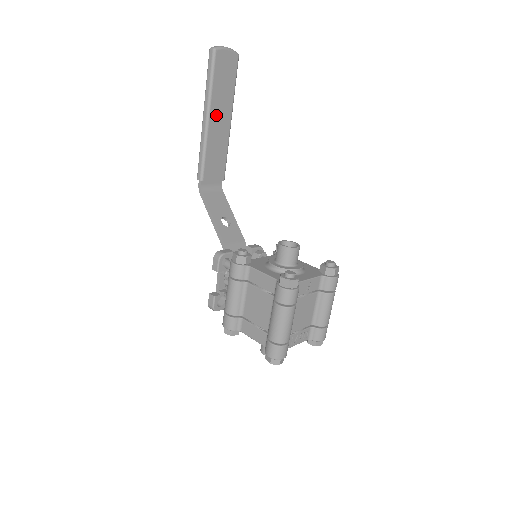
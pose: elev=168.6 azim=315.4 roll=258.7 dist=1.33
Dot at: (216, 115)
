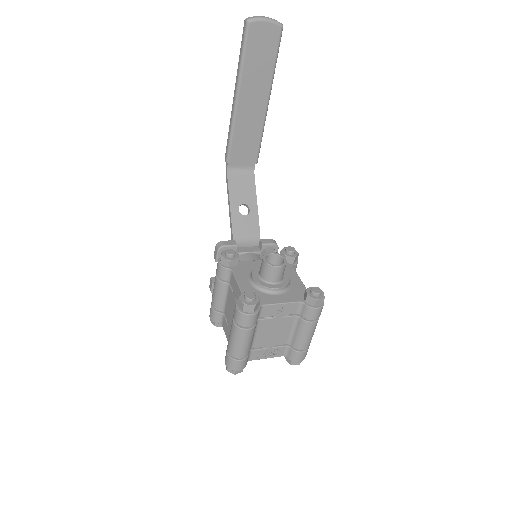
Dot at: (248, 95)
